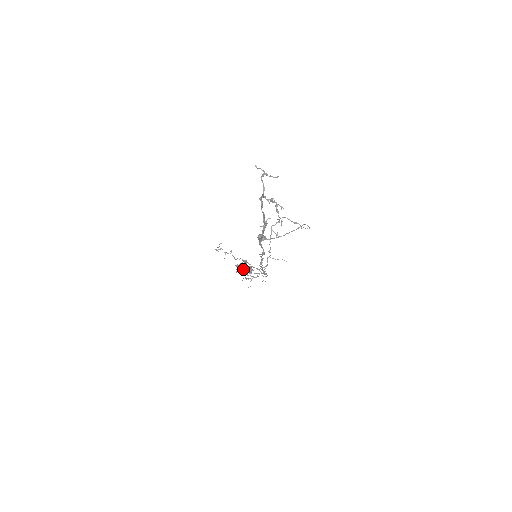
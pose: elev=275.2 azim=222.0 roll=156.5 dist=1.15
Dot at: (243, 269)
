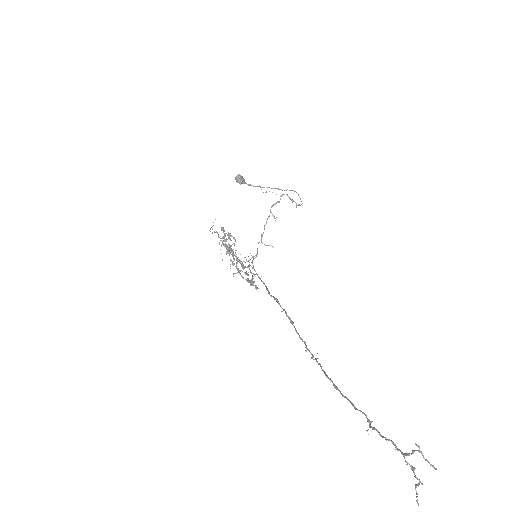
Dot at: (237, 263)
